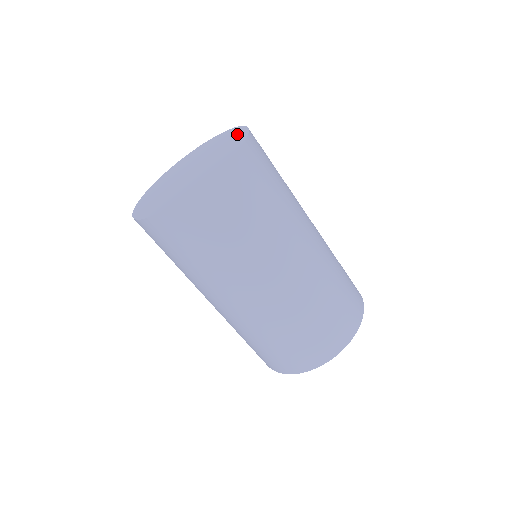
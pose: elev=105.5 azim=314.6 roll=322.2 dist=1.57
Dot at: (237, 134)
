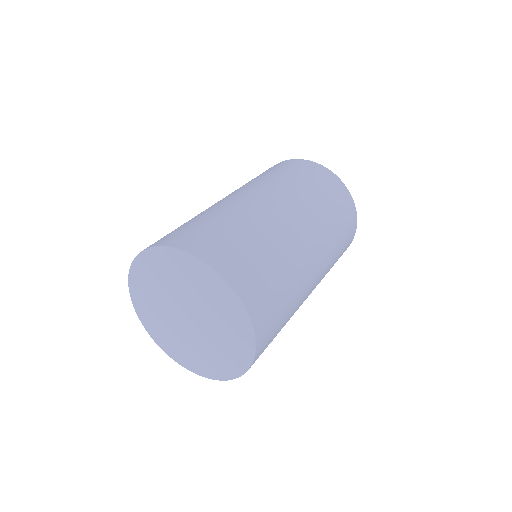
Dot at: (193, 268)
